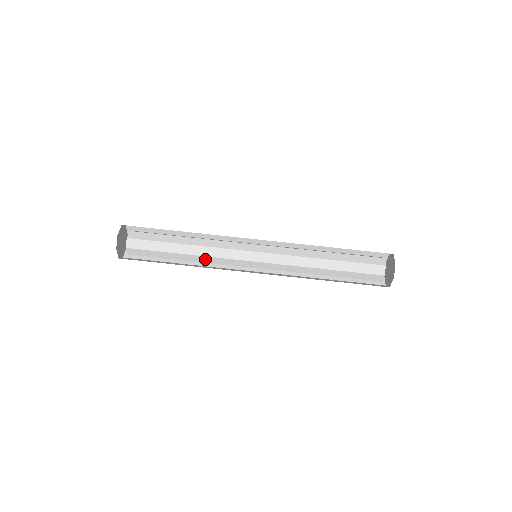
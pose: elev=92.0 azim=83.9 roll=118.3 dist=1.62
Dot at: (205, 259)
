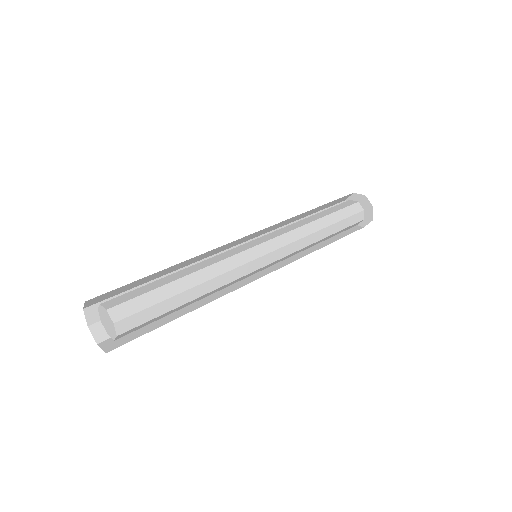
Dot at: (204, 264)
